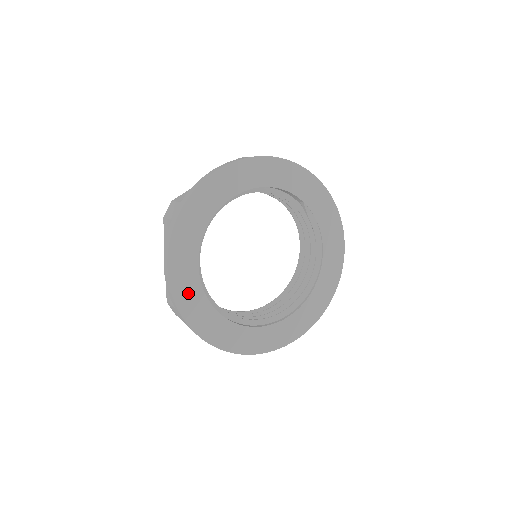
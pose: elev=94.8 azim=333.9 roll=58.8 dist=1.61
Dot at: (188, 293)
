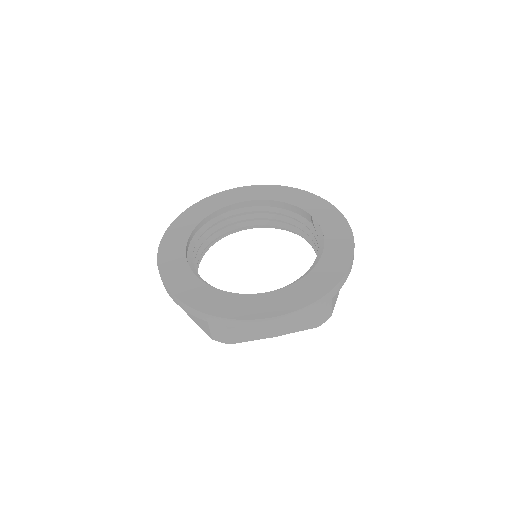
Dot at: (173, 244)
